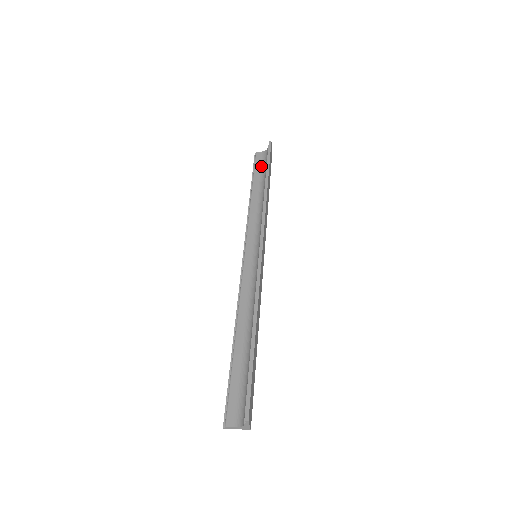
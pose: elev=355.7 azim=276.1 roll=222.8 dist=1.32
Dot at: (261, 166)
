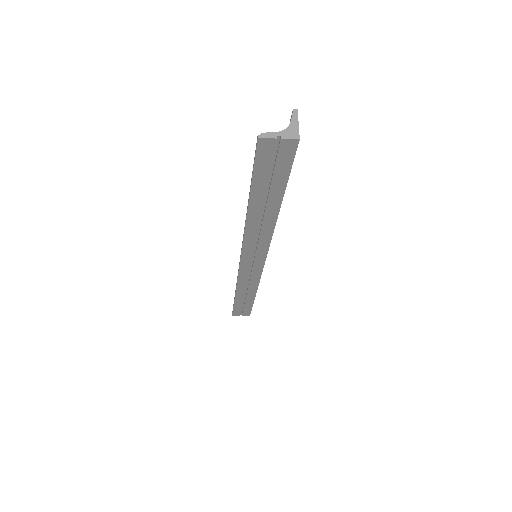
Dot at: occluded
